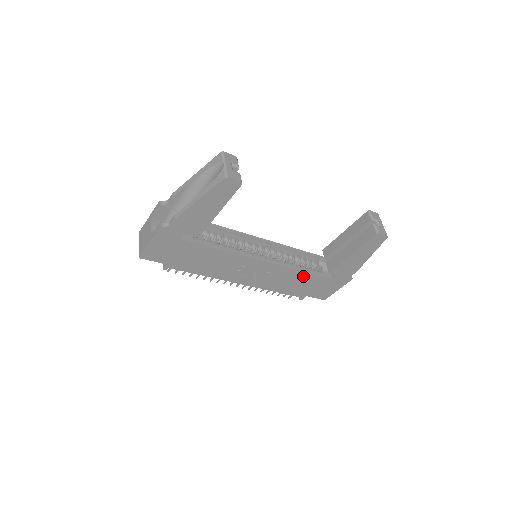
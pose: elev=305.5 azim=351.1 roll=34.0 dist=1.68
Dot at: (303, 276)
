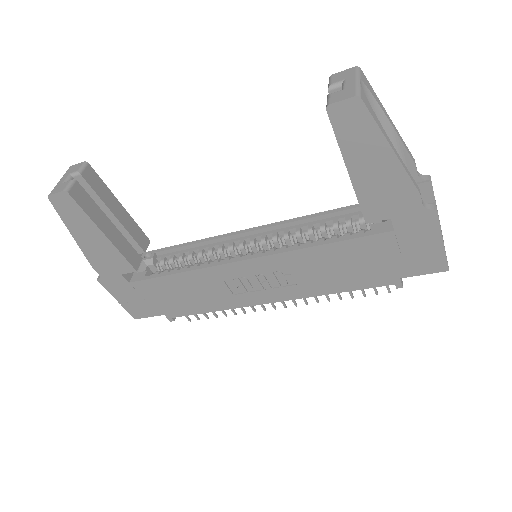
Dot at: (334, 252)
